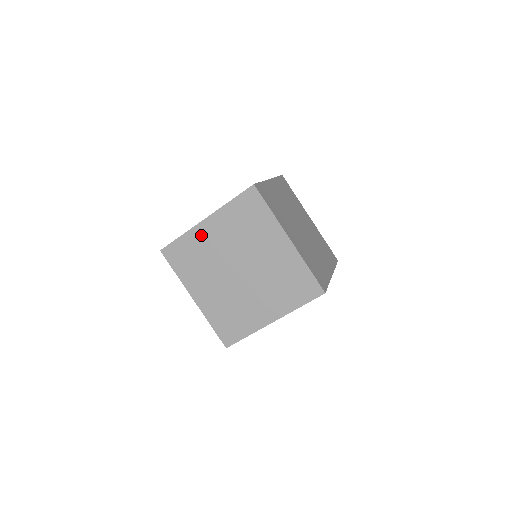
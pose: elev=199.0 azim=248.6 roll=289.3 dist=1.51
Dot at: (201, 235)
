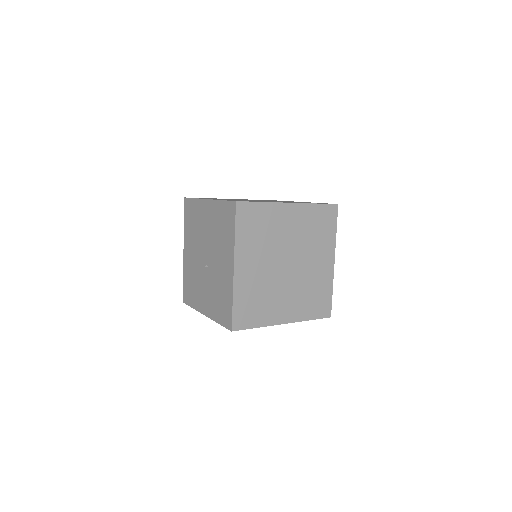
Dot at: occluded
